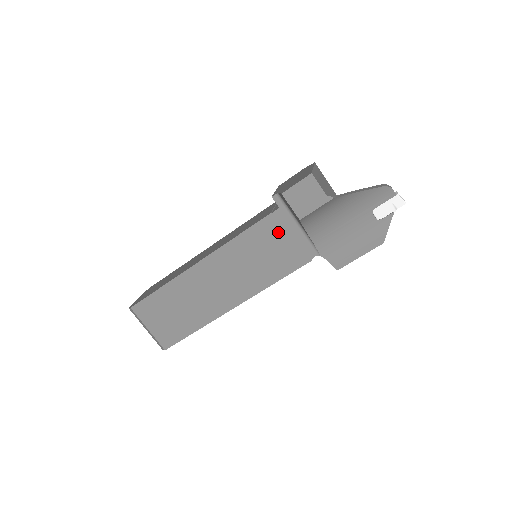
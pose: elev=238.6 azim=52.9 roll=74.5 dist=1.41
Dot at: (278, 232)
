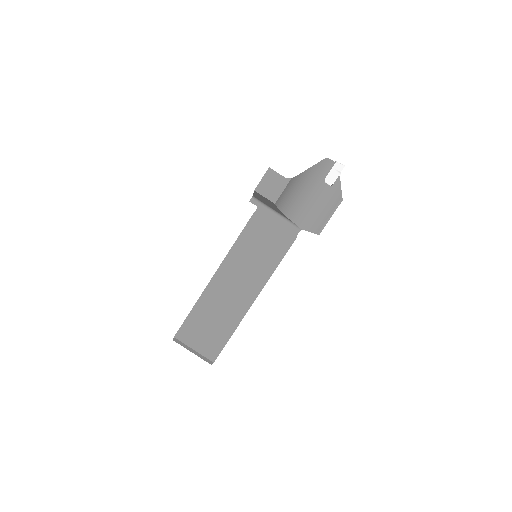
Dot at: (264, 225)
